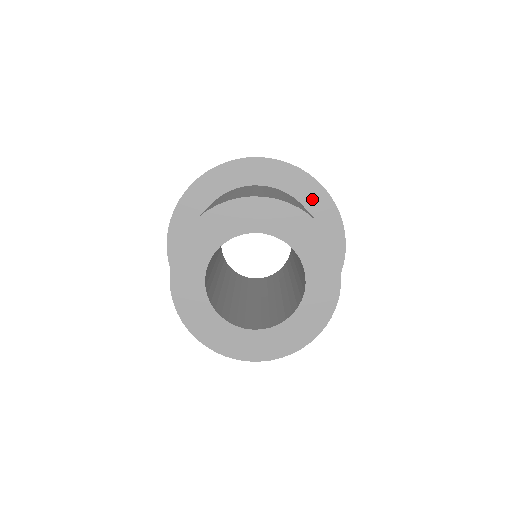
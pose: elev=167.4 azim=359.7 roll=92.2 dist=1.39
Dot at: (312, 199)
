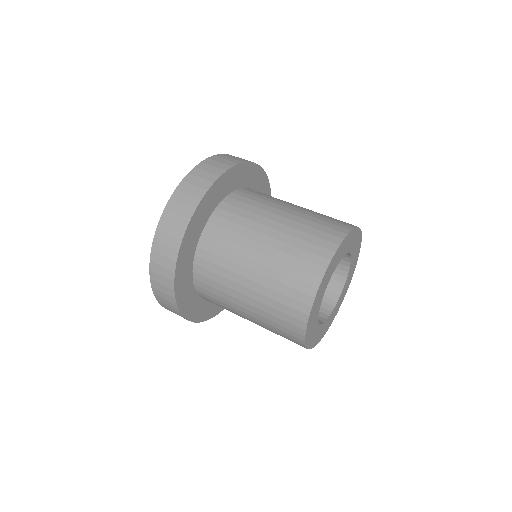
Dot at: occluded
